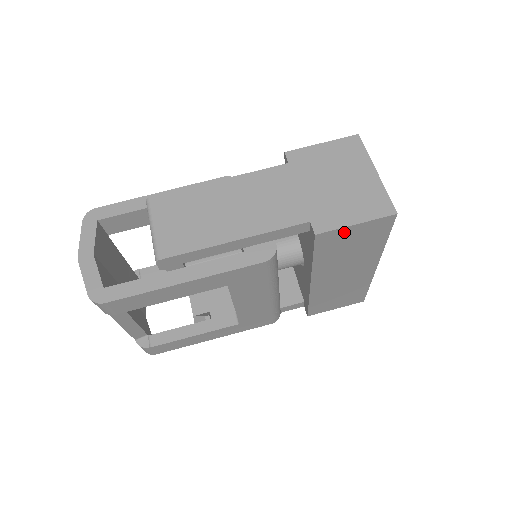
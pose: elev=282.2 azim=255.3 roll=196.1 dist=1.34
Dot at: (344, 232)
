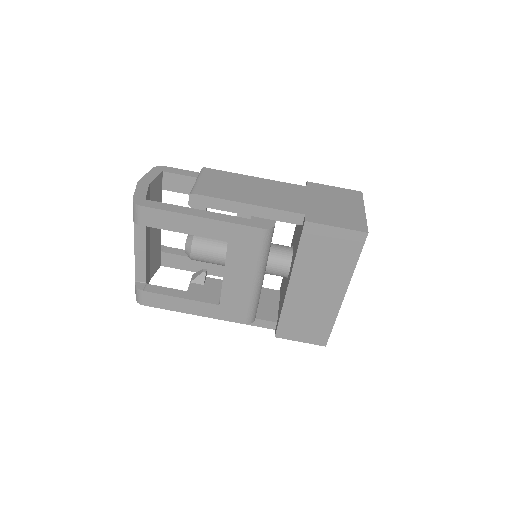
Dot at: (326, 231)
